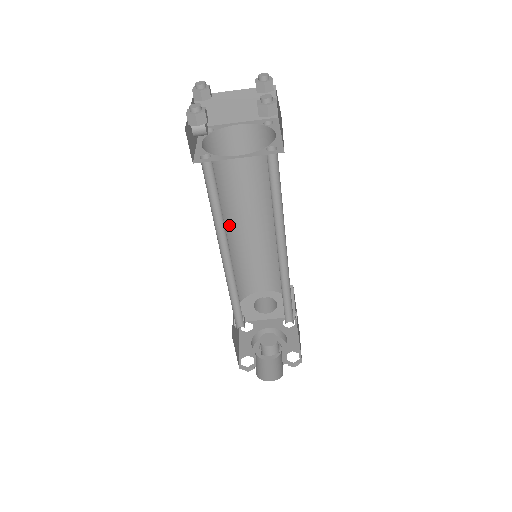
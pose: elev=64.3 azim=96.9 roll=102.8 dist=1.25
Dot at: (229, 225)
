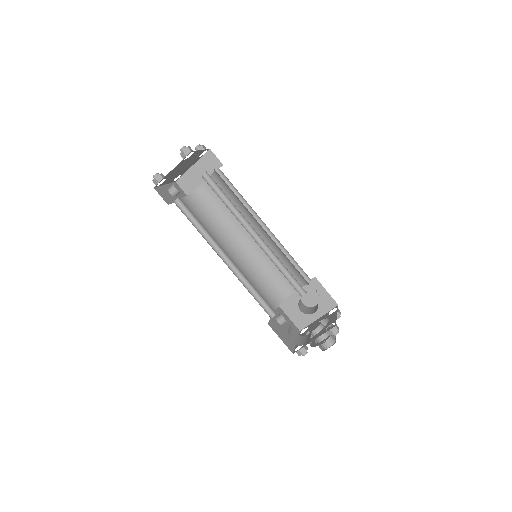
Dot at: (235, 247)
